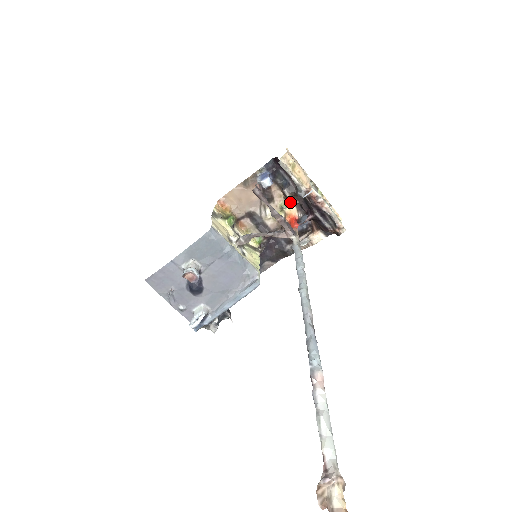
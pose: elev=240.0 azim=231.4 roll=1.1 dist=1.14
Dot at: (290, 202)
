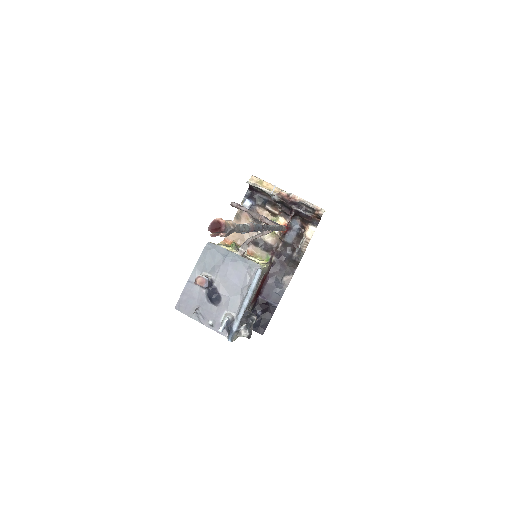
Dot at: (276, 215)
